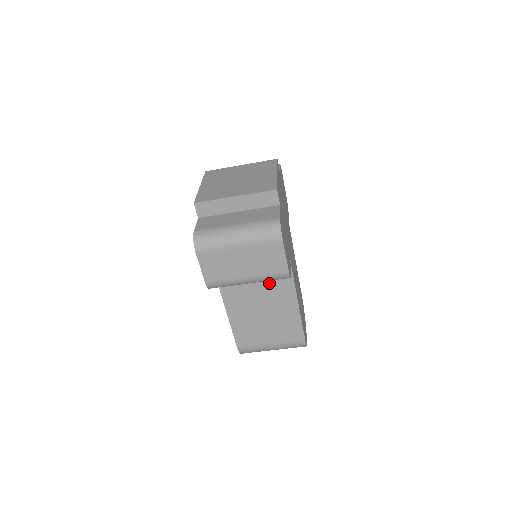
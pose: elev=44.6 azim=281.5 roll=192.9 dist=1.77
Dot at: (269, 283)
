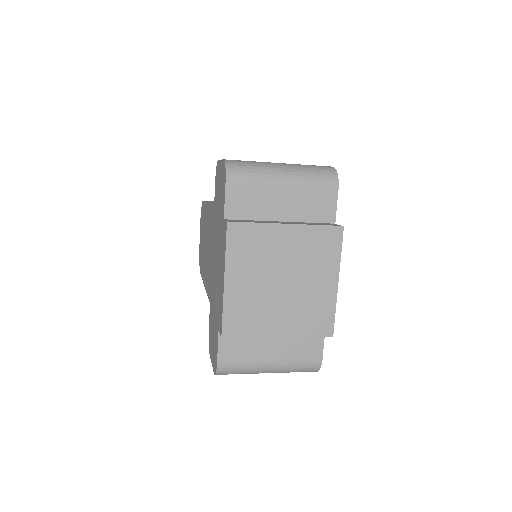
Dot at: occluded
